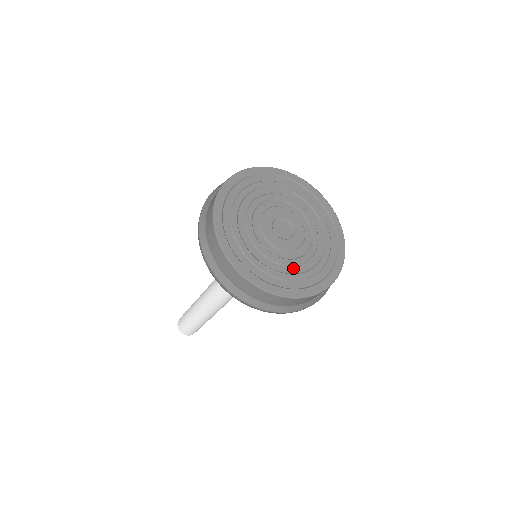
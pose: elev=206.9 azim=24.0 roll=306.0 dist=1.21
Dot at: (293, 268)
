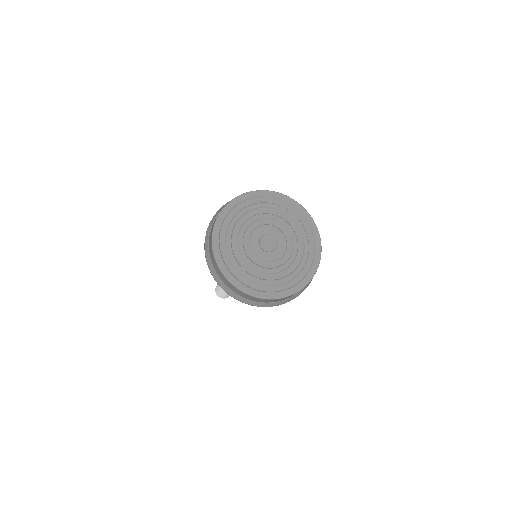
Dot at: (296, 260)
